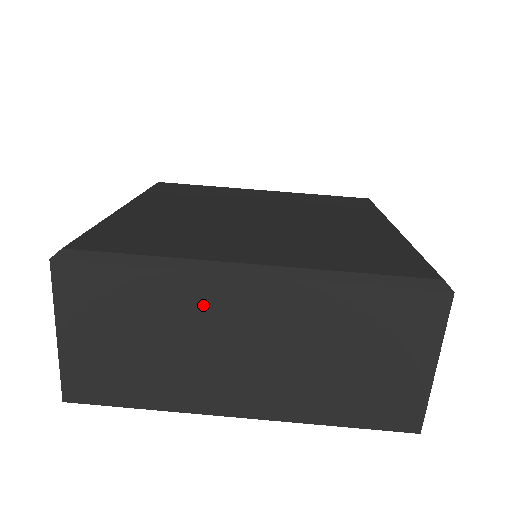
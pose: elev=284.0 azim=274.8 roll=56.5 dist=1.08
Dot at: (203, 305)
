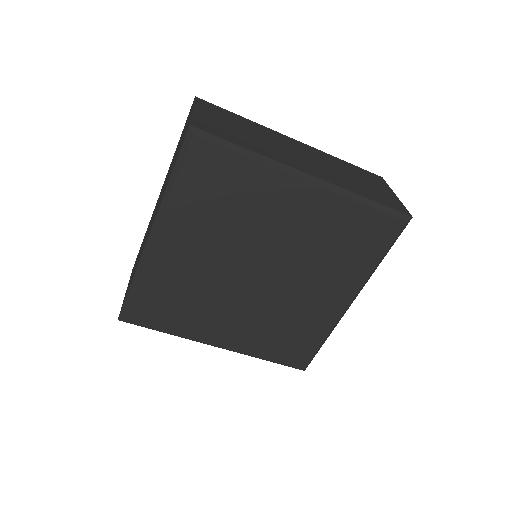
Dot at: occluded
